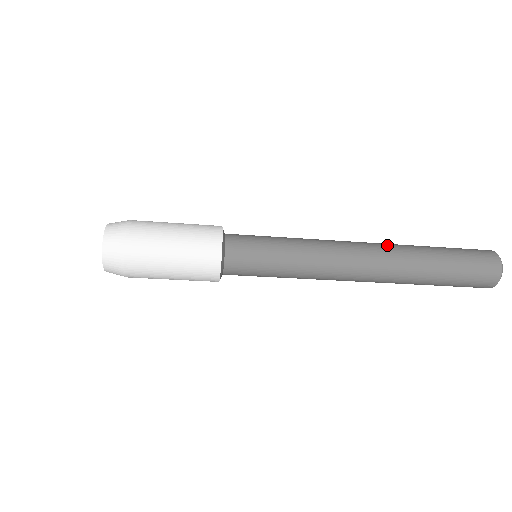
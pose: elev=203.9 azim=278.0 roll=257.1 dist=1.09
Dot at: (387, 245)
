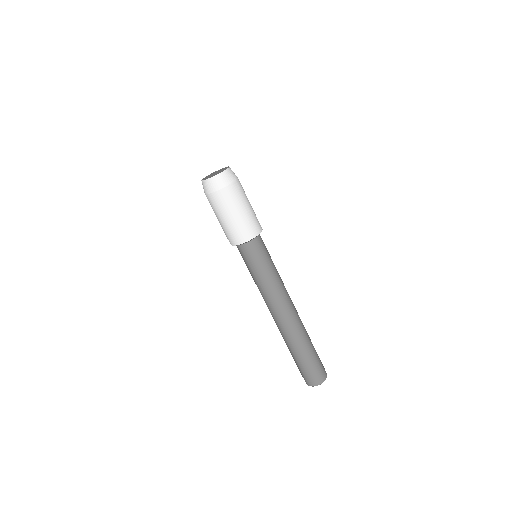
Dot at: occluded
